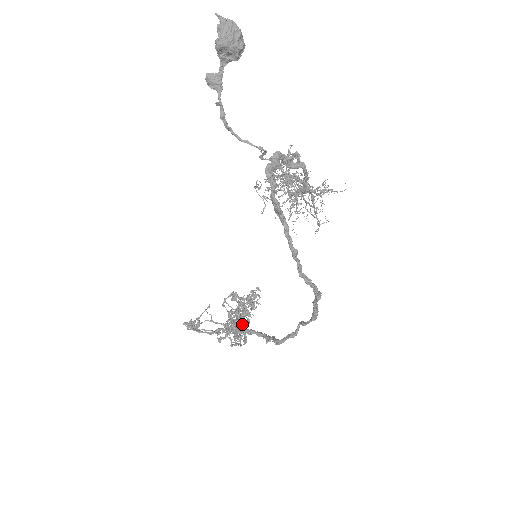
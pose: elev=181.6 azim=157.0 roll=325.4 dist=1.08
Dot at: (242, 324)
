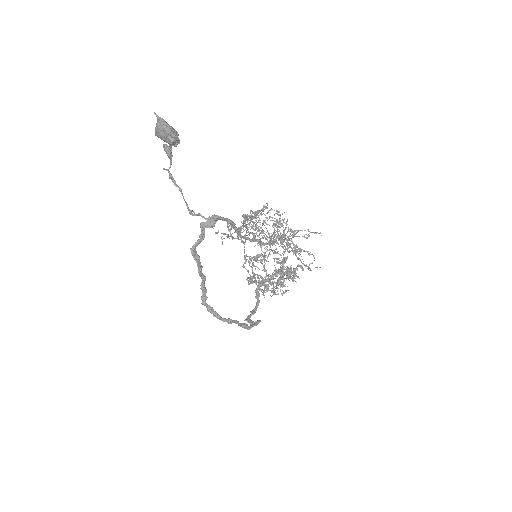
Dot at: (272, 284)
